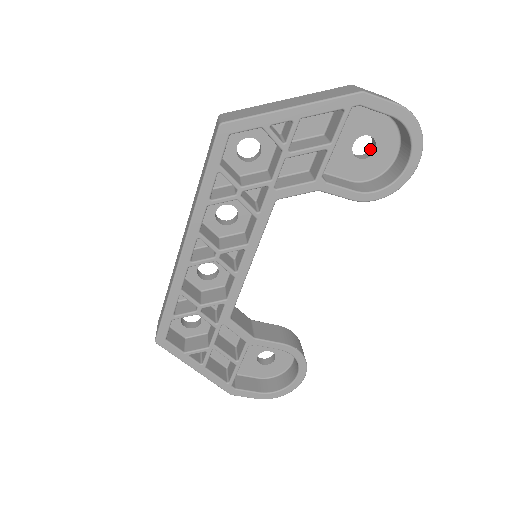
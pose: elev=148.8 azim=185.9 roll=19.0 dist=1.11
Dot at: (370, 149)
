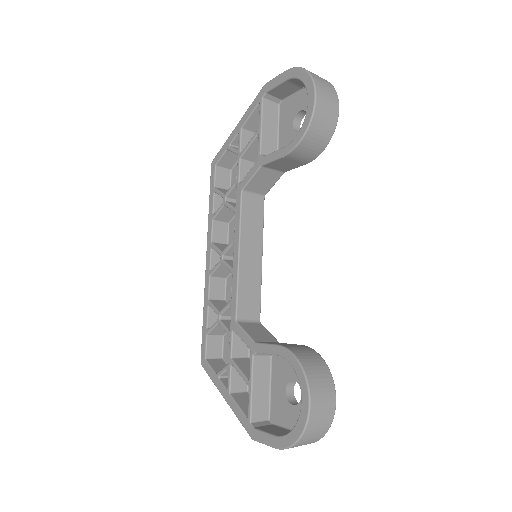
Dot at: occluded
